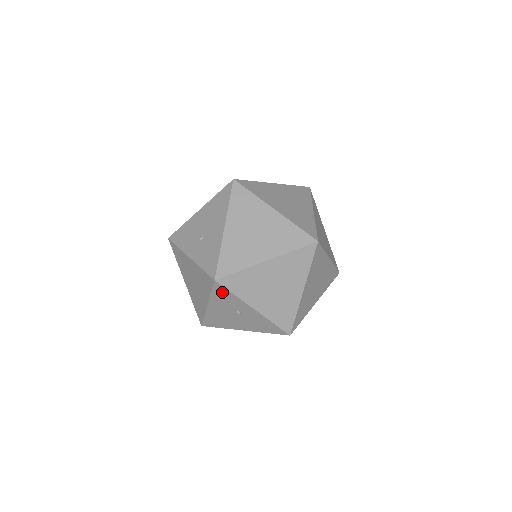
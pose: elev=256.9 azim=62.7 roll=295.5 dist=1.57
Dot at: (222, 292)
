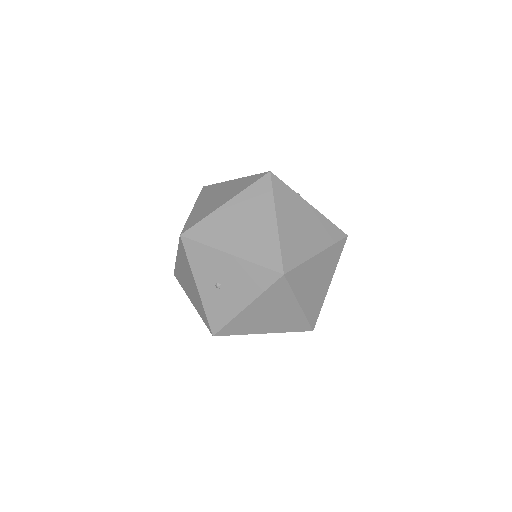
Dot at: occluded
